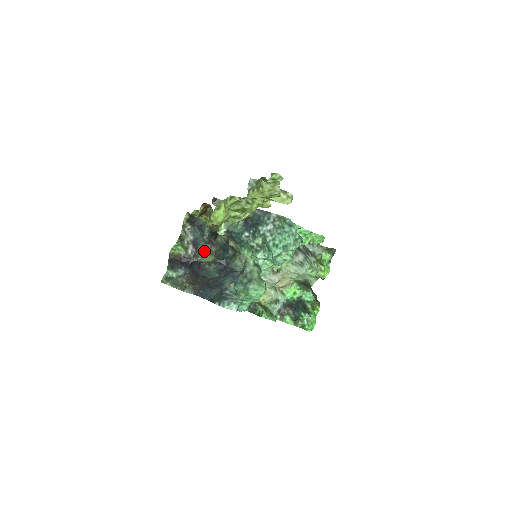
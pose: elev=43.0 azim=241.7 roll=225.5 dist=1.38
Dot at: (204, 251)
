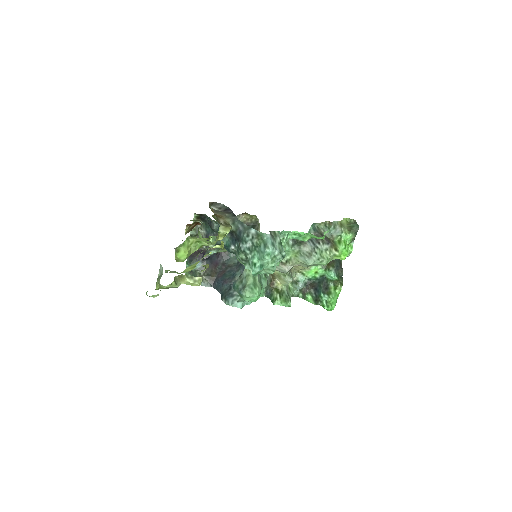
Dot at: occluded
